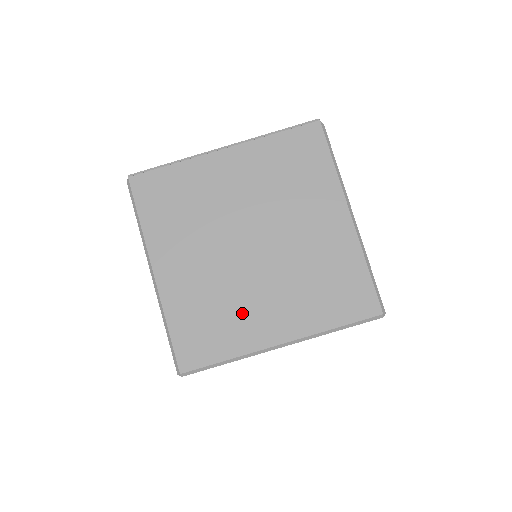
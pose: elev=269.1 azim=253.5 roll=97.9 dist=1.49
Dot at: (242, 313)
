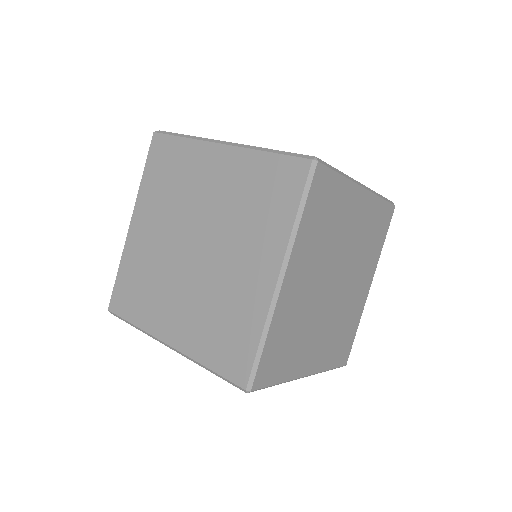
Dot at: (234, 295)
